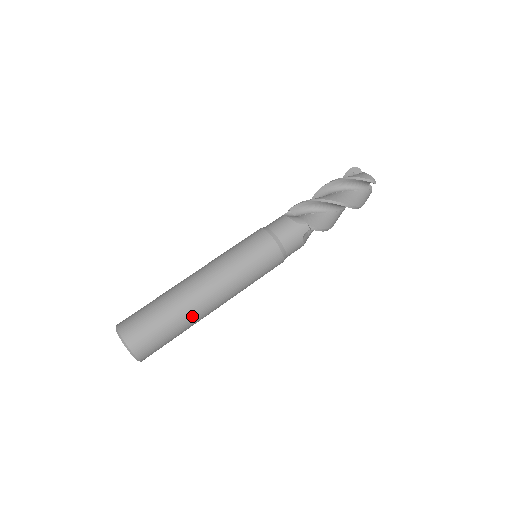
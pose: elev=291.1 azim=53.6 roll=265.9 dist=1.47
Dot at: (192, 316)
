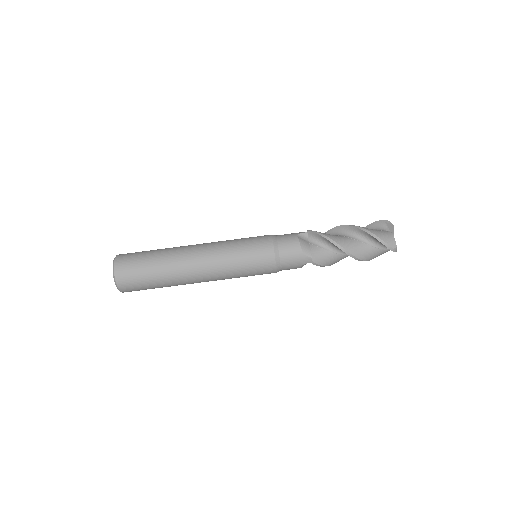
Dot at: (177, 283)
